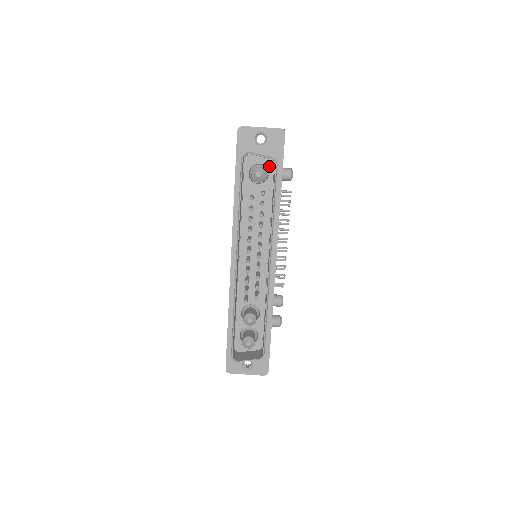
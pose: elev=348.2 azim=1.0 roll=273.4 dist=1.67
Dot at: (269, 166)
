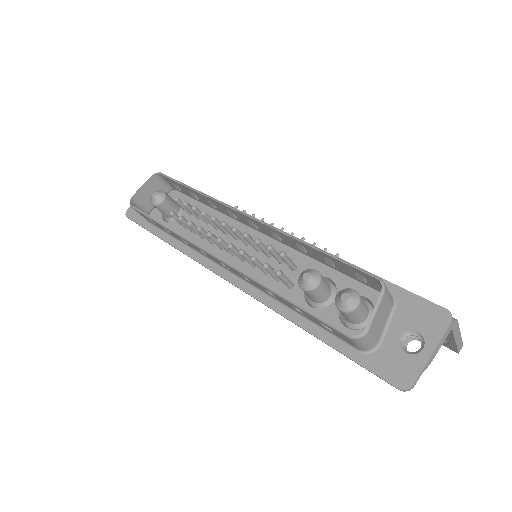
Dot at: occluded
